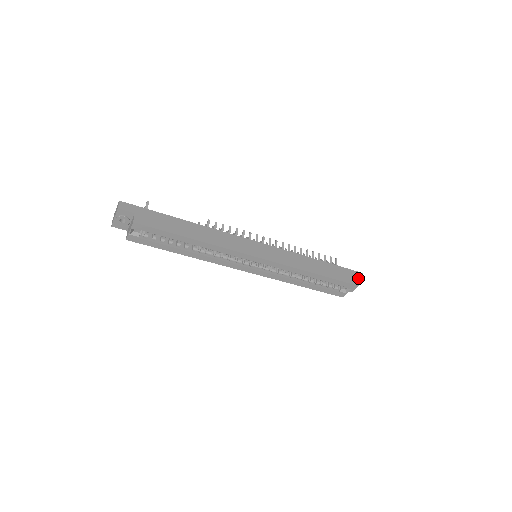
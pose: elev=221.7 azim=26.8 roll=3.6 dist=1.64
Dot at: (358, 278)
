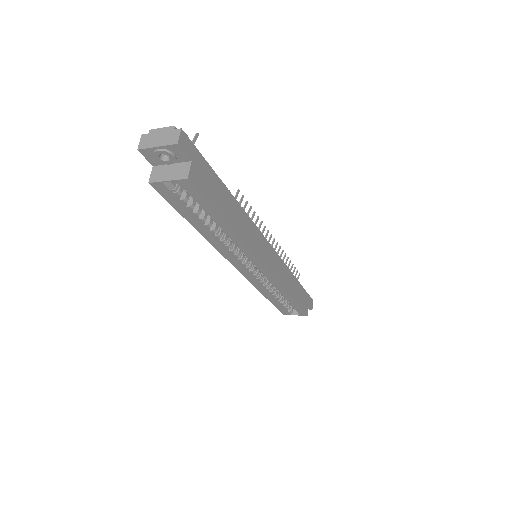
Dot at: (310, 306)
